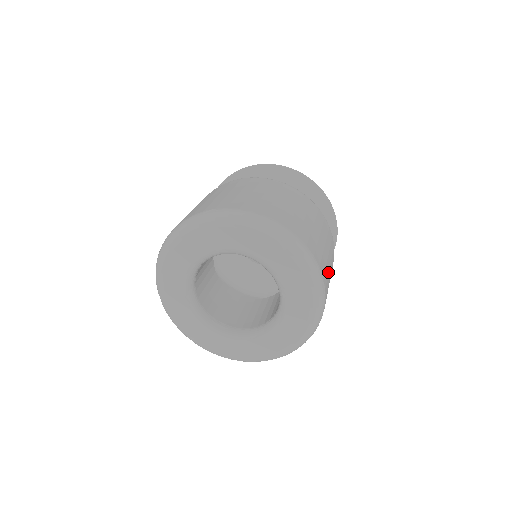
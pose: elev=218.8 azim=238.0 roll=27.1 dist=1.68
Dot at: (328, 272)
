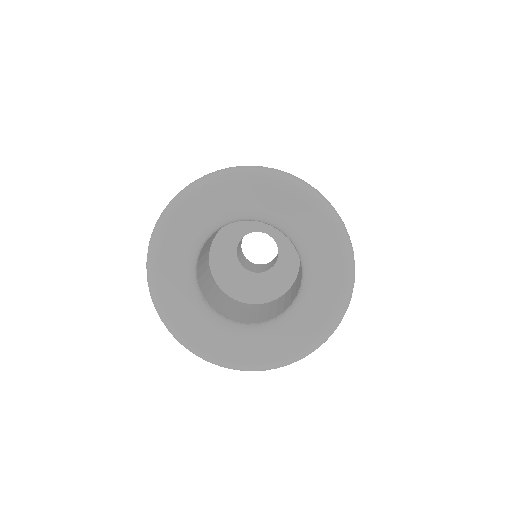
Dot at: occluded
